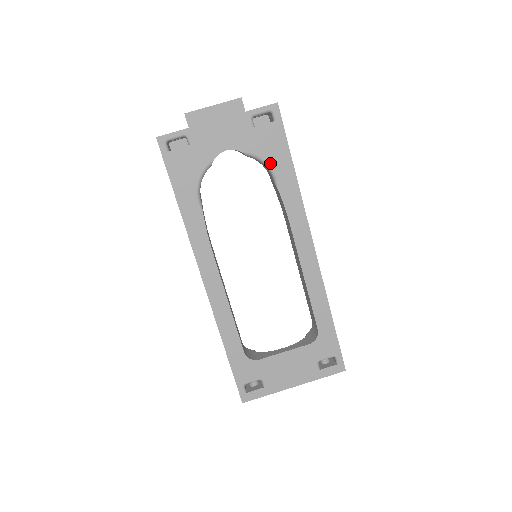
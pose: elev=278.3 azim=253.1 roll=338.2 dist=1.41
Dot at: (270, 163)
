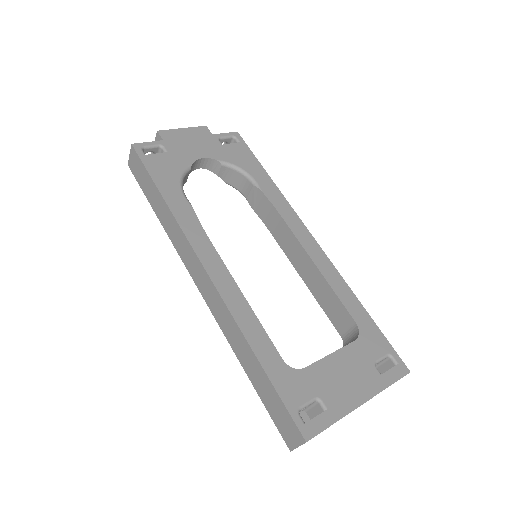
Dot at: (245, 170)
